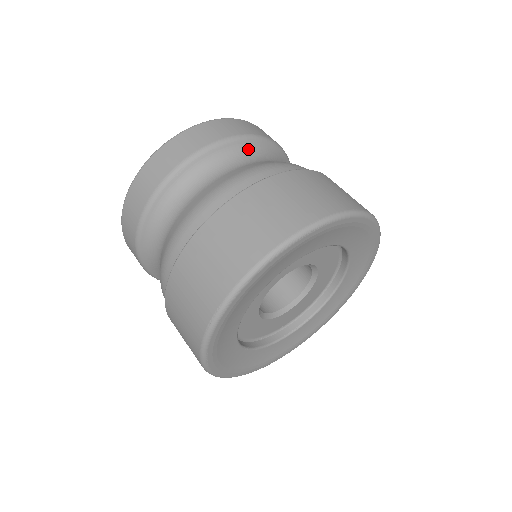
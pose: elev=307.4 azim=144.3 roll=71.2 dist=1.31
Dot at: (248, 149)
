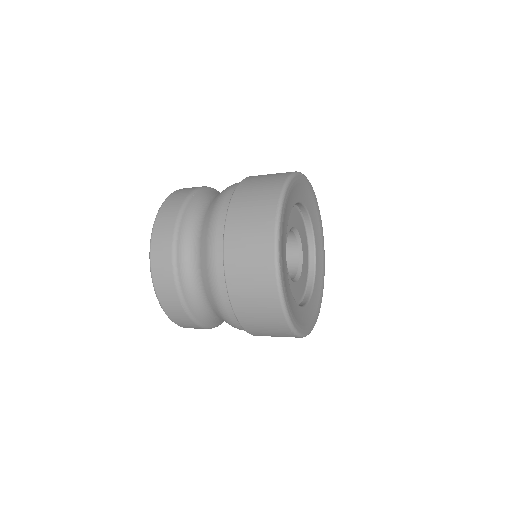
Dot at: occluded
